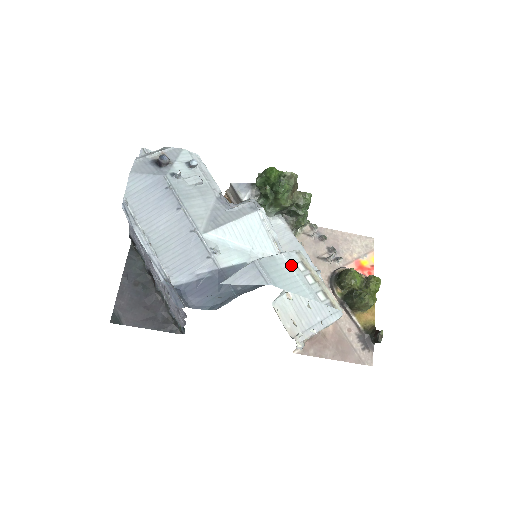
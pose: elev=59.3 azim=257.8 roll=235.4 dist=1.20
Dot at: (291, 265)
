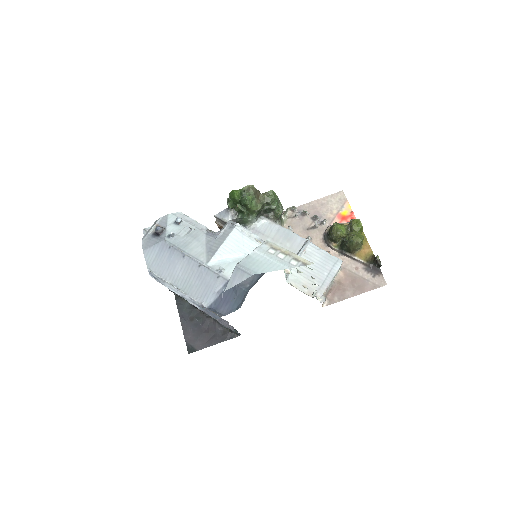
Dot at: (264, 254)
